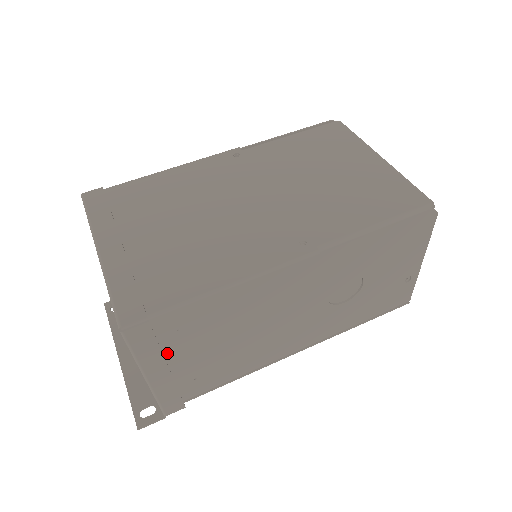
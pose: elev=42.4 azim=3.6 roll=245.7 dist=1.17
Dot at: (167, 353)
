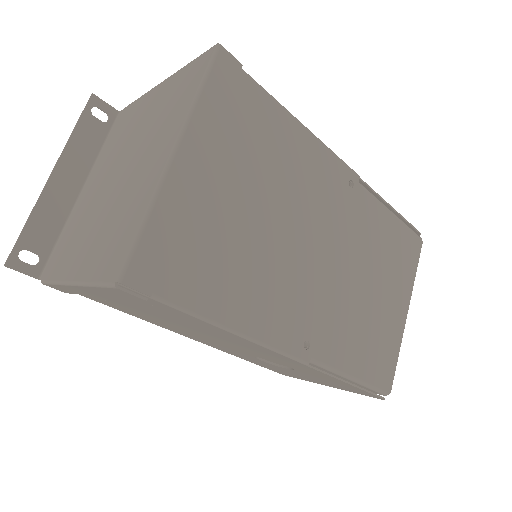
Dot at: occluded
